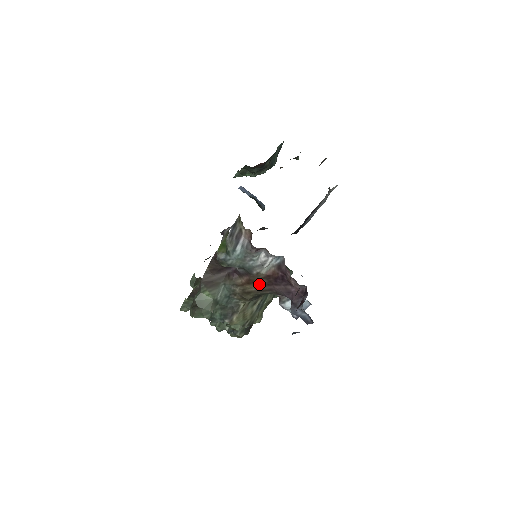
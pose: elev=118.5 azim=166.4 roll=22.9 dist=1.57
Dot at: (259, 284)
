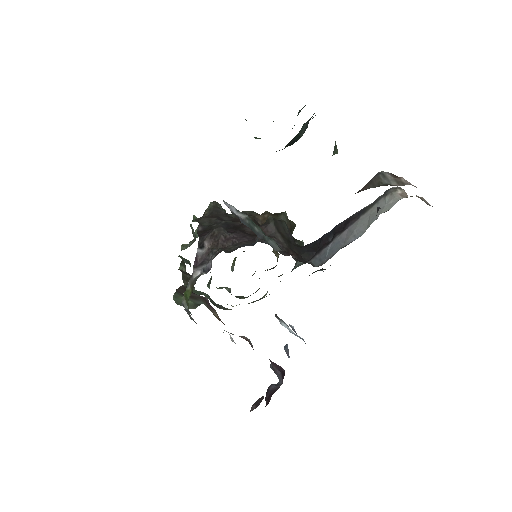
Dot at: occluded
